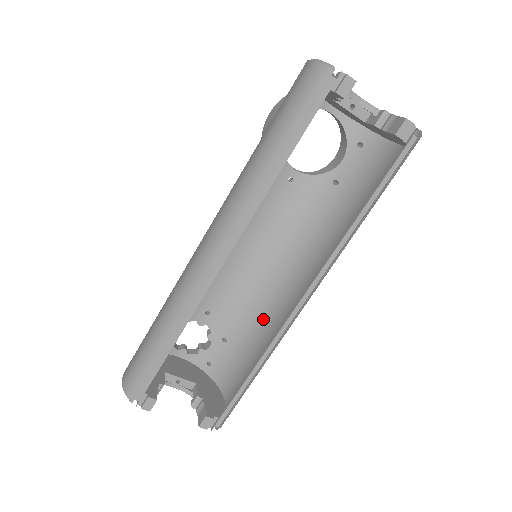
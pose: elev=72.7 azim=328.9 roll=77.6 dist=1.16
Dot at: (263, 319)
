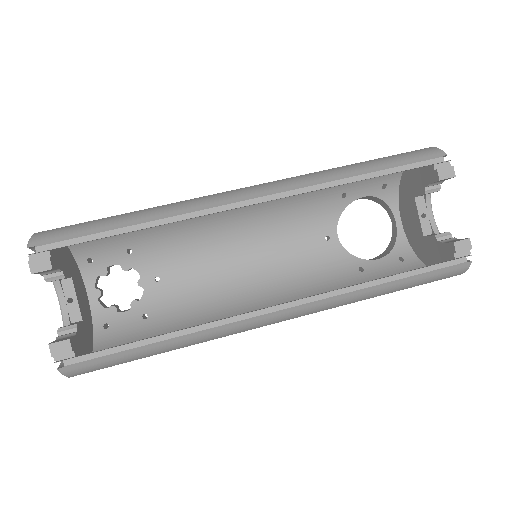
Dot at: (203, 322)
